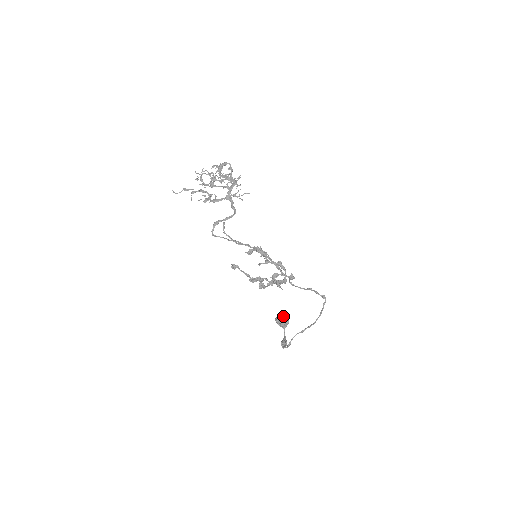
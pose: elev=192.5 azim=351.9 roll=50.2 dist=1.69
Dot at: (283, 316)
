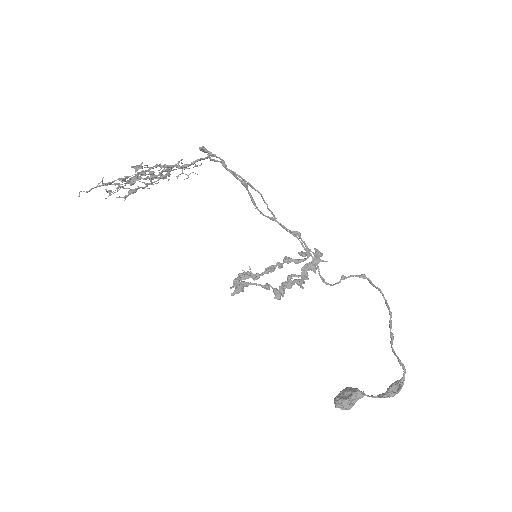
Dot at: (341, 392)
